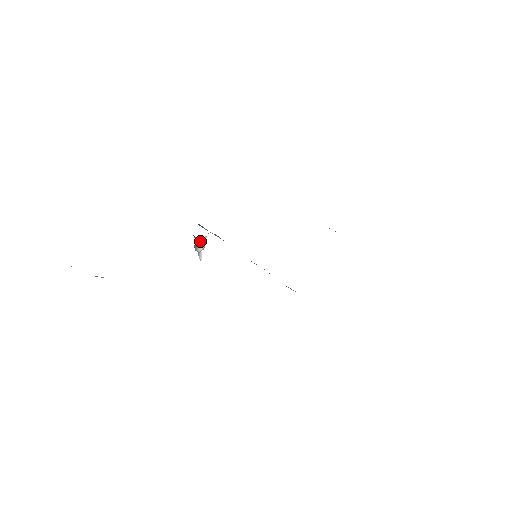
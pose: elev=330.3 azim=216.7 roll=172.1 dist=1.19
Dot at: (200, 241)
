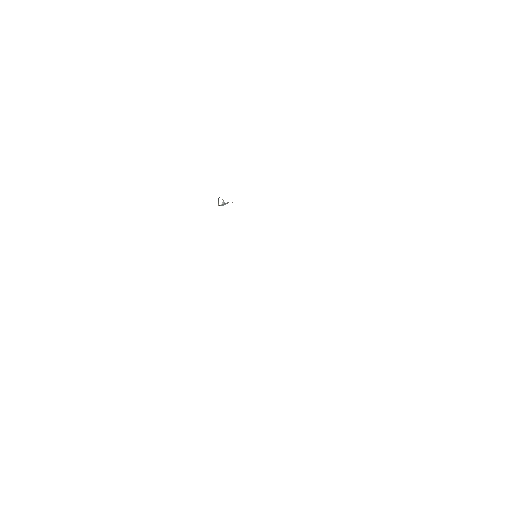
Dot at: (222, 204)
